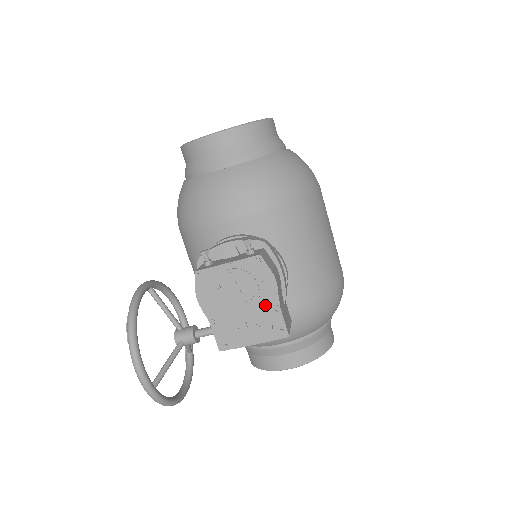
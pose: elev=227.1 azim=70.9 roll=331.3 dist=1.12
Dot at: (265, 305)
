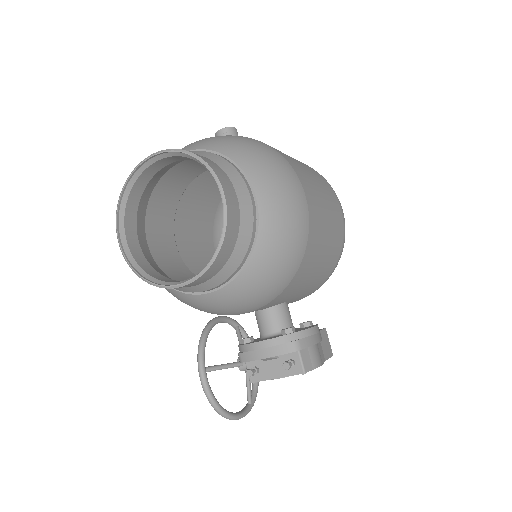
Dot at: occluded
